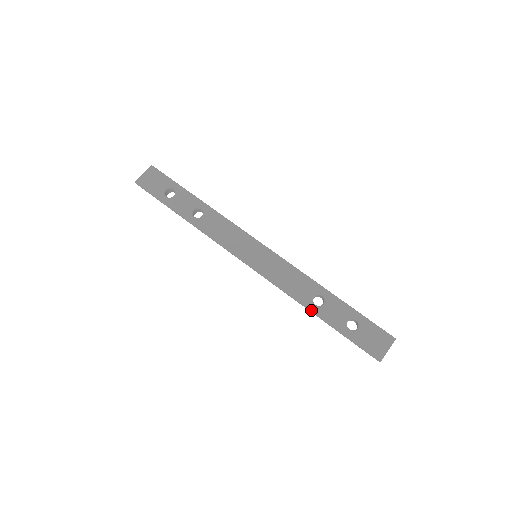
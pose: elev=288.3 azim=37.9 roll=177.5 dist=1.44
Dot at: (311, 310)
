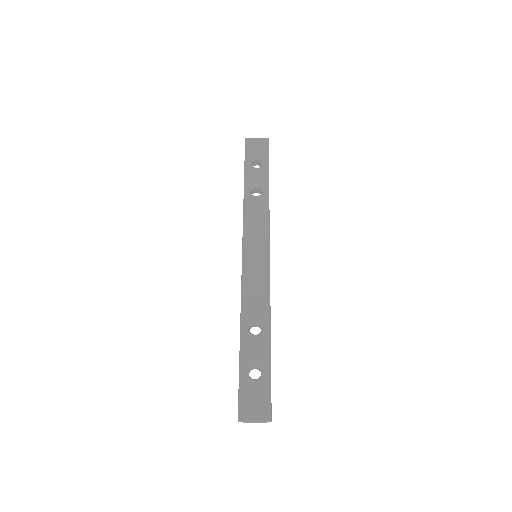
Dot at: (241, 328)
